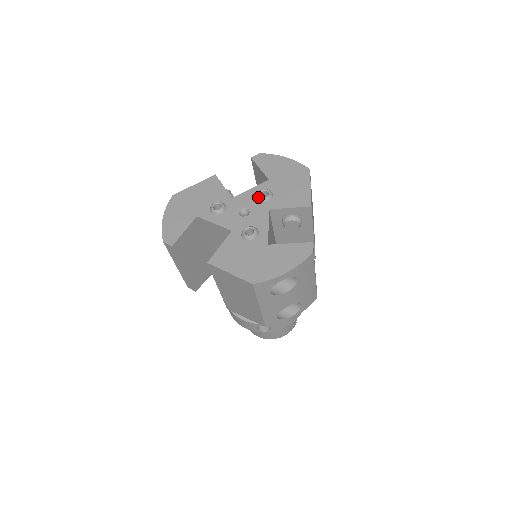
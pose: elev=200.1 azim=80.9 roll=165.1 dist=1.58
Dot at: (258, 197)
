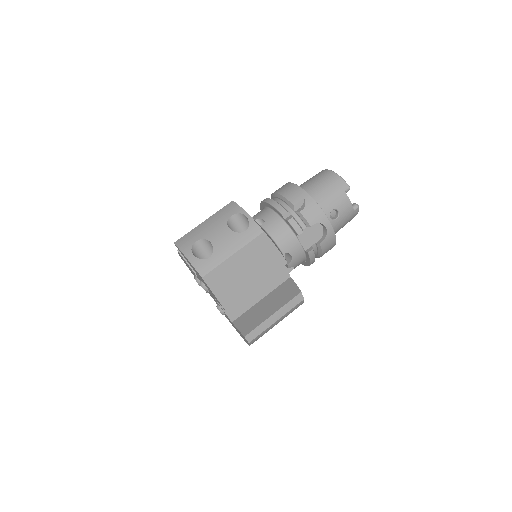
Dot at: occluded
